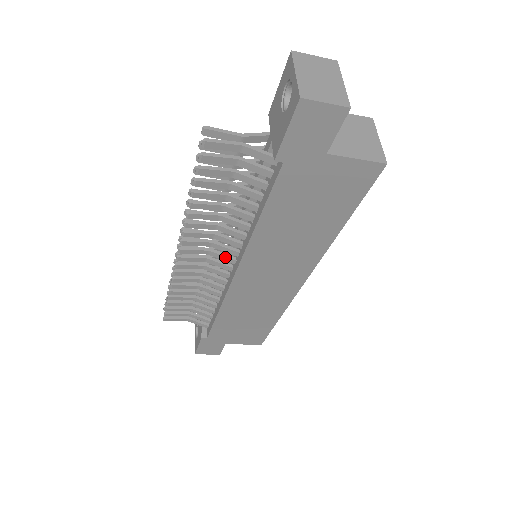
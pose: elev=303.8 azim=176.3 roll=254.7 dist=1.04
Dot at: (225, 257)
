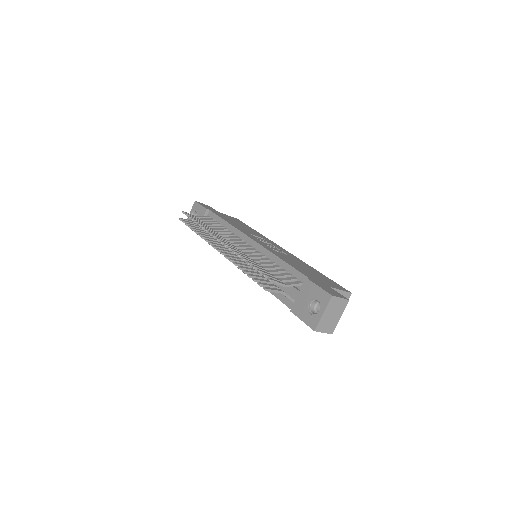
Dot at: occluded
